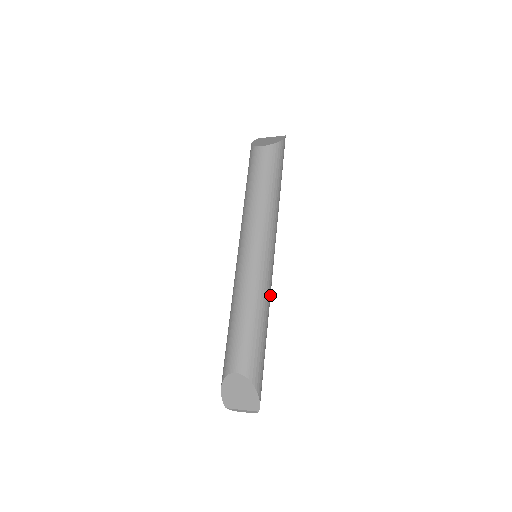
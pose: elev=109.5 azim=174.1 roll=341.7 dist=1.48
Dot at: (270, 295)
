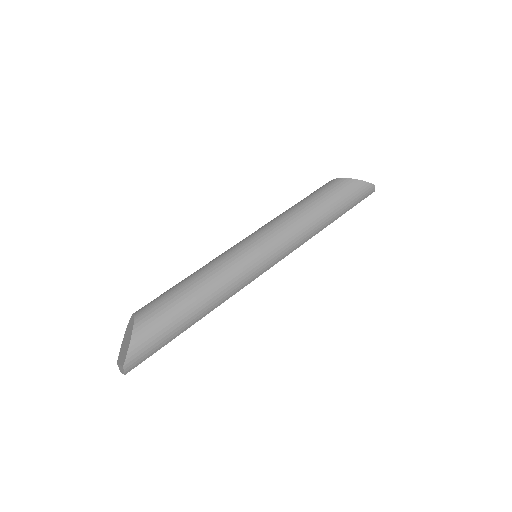
Dot at: (233, 282)
